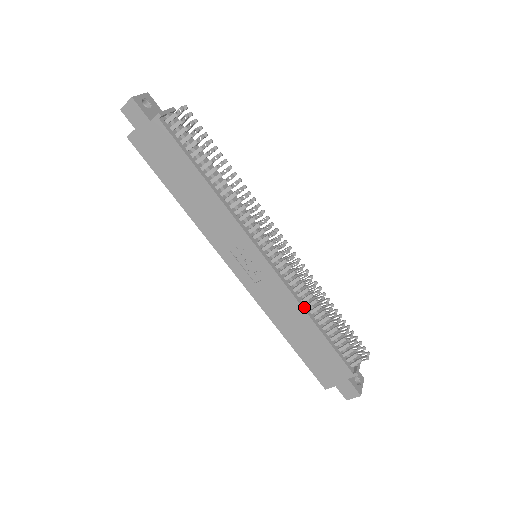
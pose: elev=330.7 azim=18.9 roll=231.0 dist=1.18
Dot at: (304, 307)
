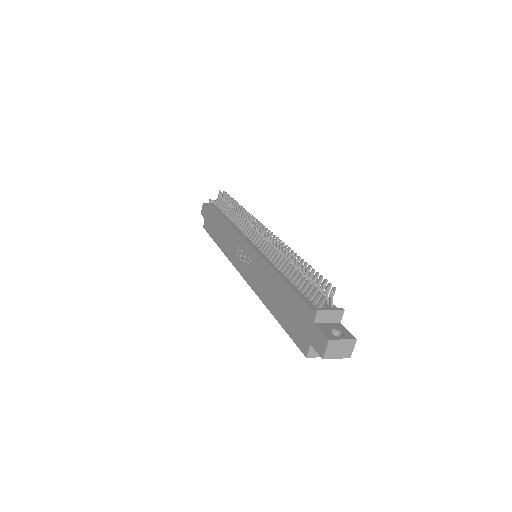
Dot at: (274, 268)
